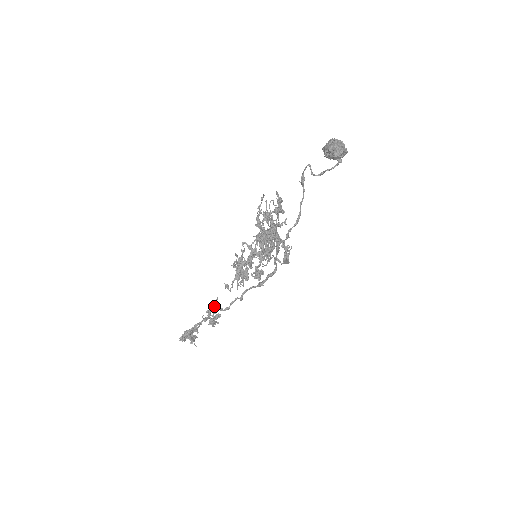
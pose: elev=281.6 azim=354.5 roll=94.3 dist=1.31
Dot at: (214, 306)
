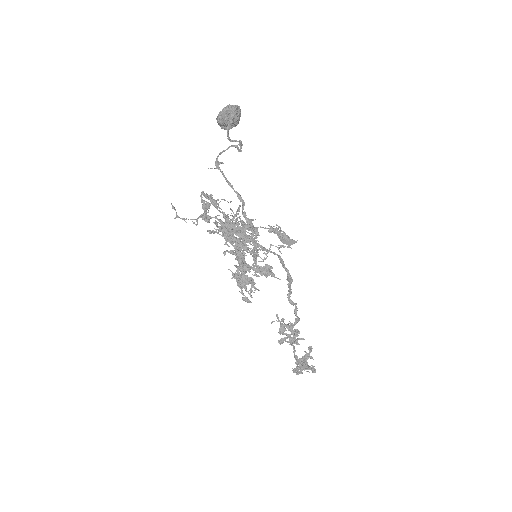
Dot at: (281, 324)
